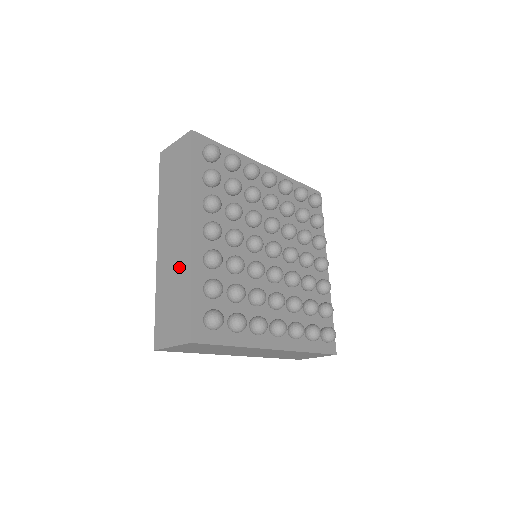
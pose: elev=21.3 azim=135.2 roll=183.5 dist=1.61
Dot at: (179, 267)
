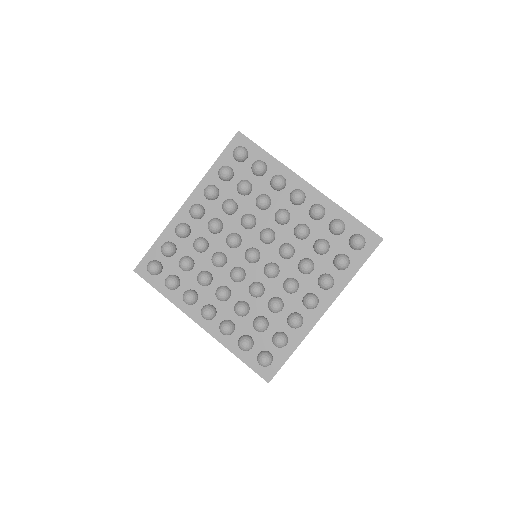
Dot at: occluded
